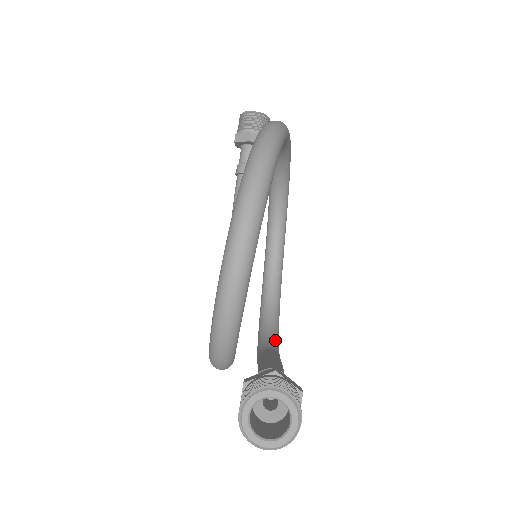
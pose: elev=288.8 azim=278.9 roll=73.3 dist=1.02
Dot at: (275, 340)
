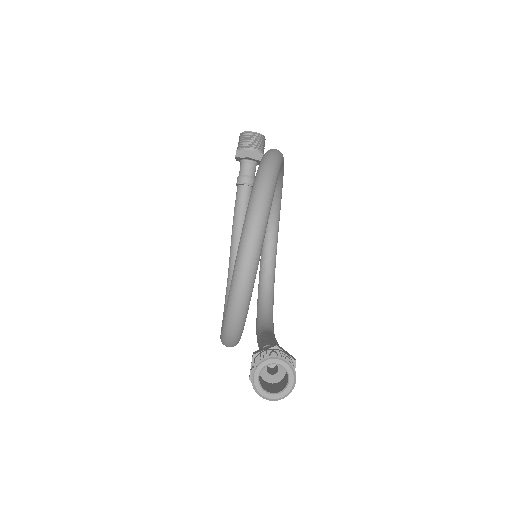
Dot at: (271, 324)
